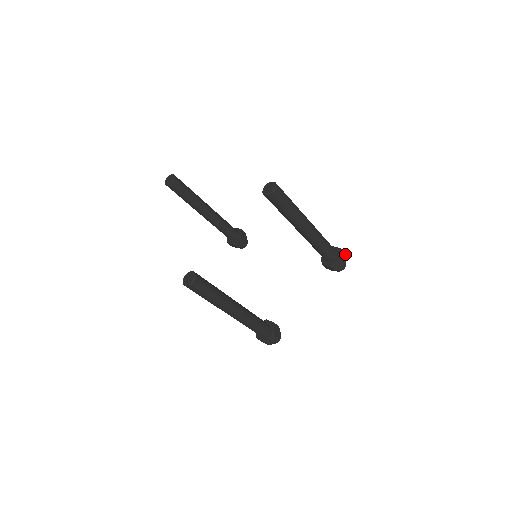
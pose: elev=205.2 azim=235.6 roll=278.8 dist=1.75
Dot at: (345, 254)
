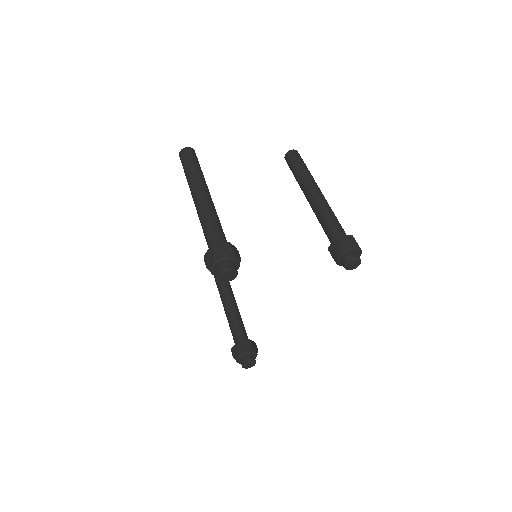
Dot at: (361, 250)
